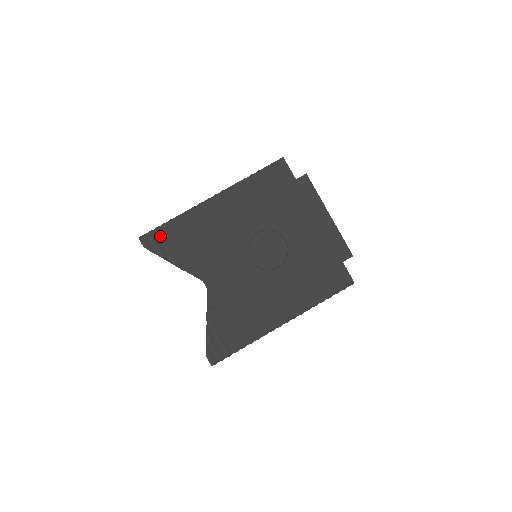
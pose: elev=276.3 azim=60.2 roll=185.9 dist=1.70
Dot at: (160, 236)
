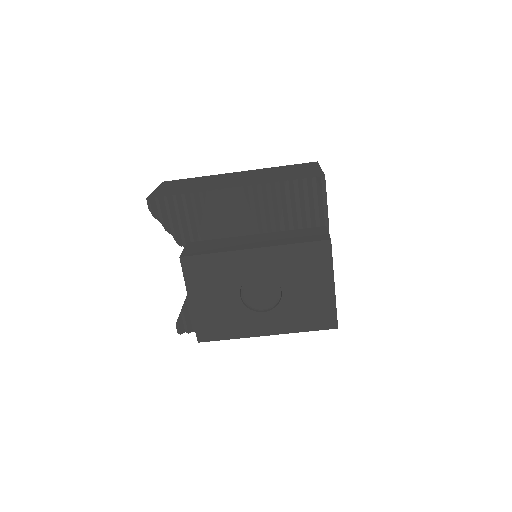
Dot at: (168, 206)
